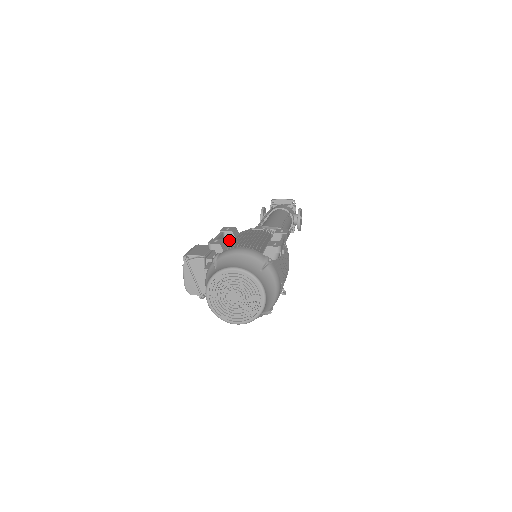
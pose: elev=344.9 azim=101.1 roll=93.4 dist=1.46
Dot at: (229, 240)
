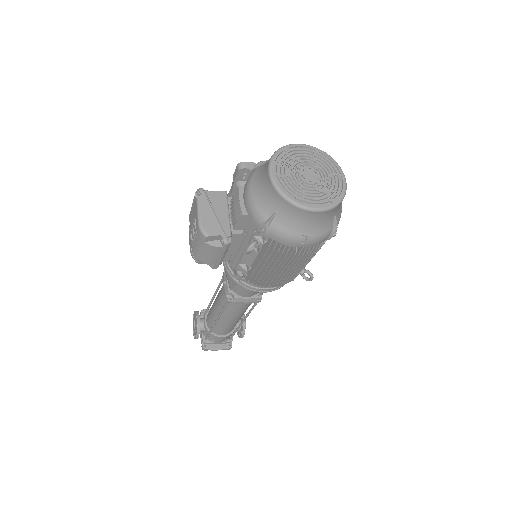
Dot at: occluded
